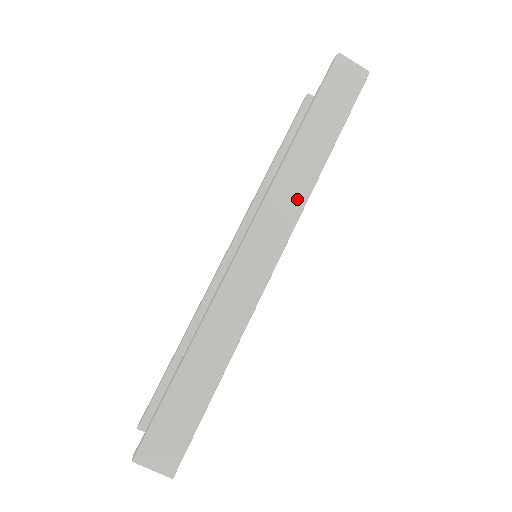
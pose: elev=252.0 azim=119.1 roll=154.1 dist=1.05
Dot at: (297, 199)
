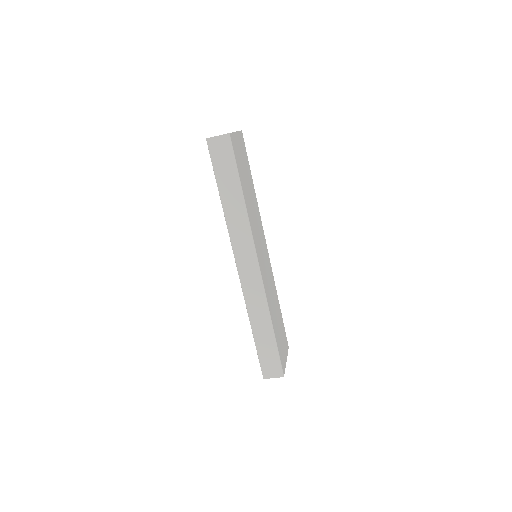
Dot at: (245, 232)
